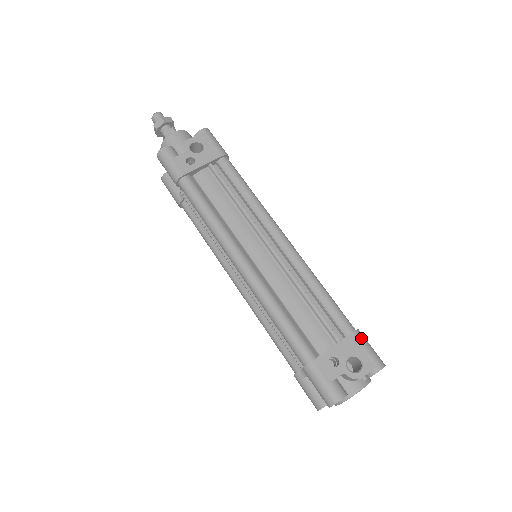
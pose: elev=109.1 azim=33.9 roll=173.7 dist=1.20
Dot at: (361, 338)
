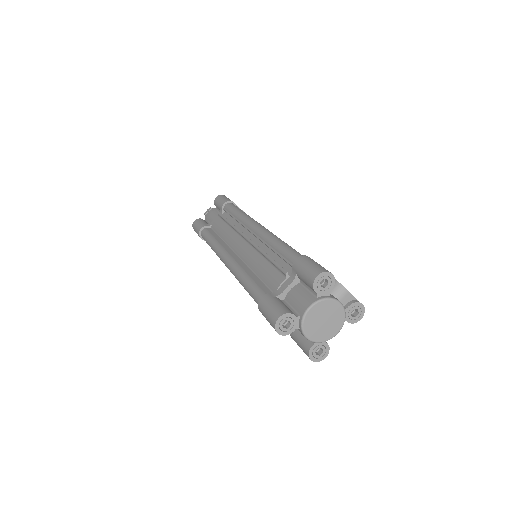
Dot at: occluded
